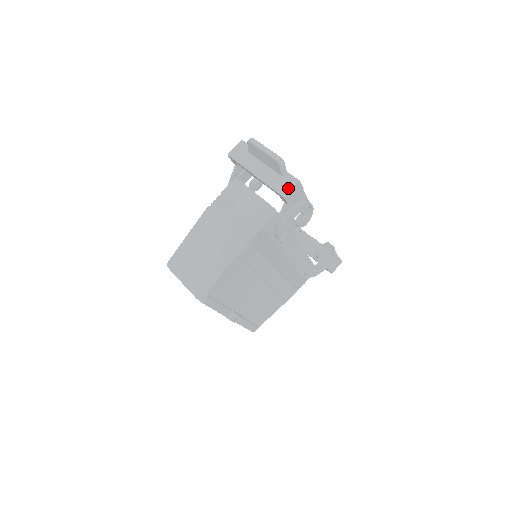
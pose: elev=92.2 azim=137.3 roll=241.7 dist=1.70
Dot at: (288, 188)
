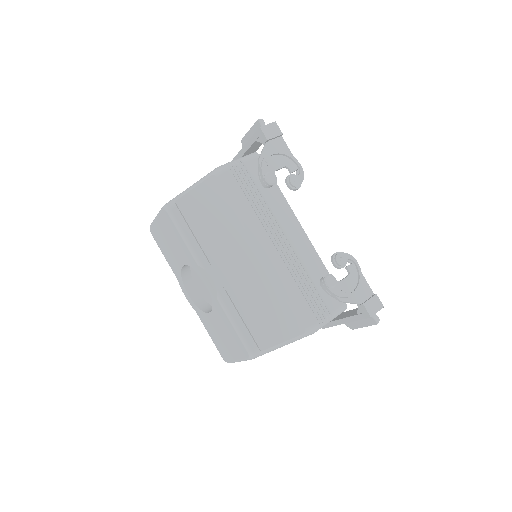
Dot at: (265, 126)
